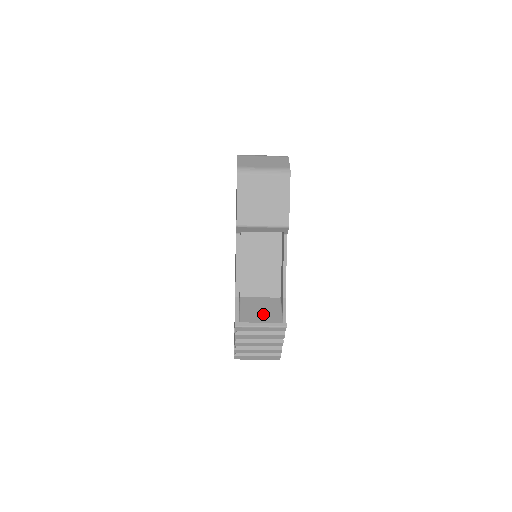
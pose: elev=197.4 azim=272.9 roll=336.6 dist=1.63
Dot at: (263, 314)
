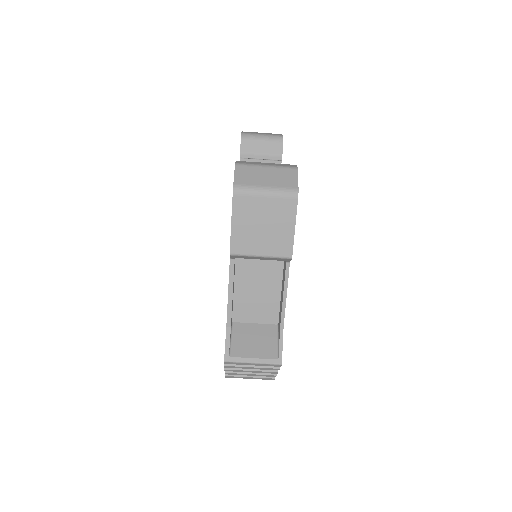
Dot at: (257, 347)
